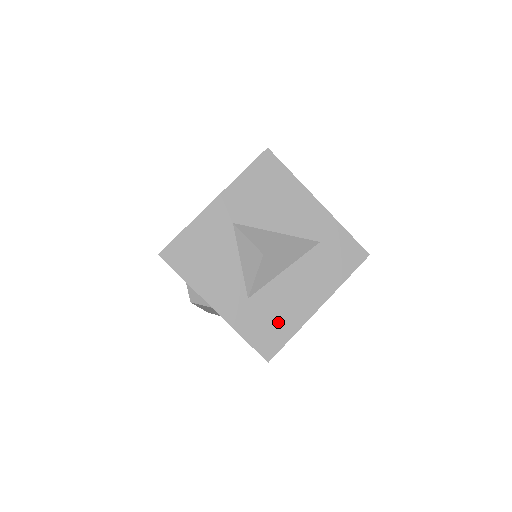
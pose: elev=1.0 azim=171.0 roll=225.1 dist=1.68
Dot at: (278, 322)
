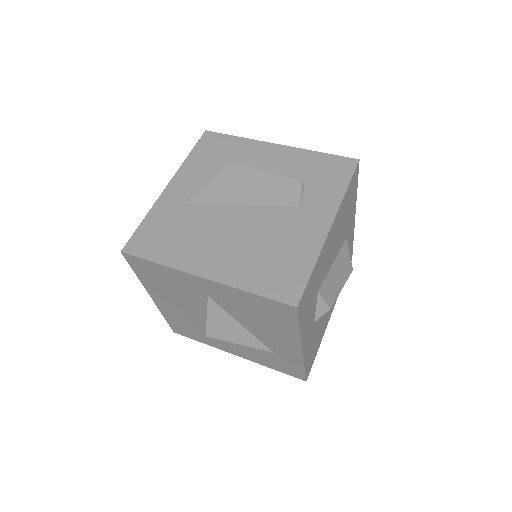
Dot at: (198, 334)
